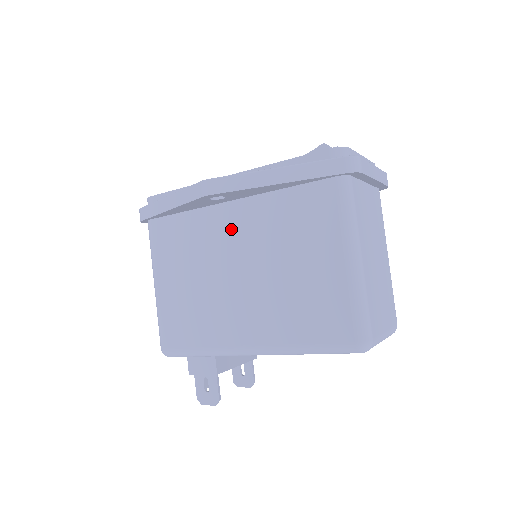
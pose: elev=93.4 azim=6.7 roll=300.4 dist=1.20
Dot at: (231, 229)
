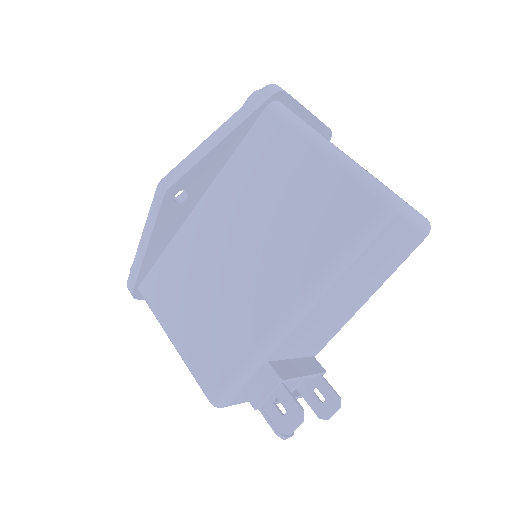
Dot at: (211, 223)
